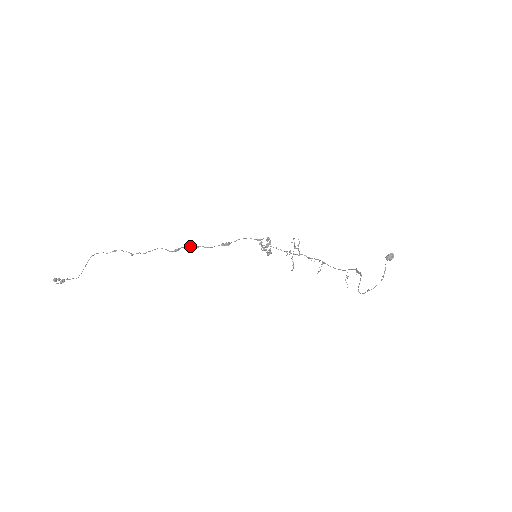
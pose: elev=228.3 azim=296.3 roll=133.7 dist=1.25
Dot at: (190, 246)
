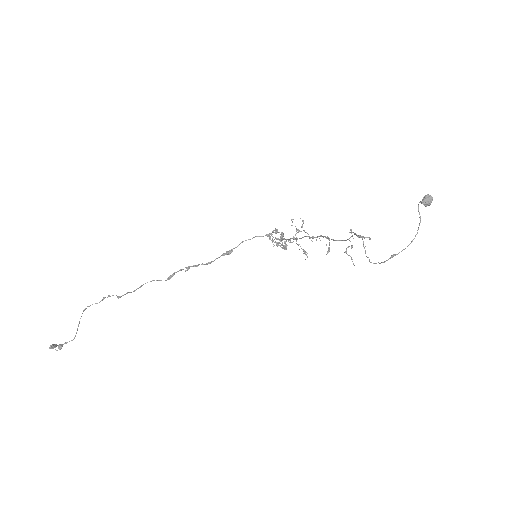
Dot at: (186, 268)
